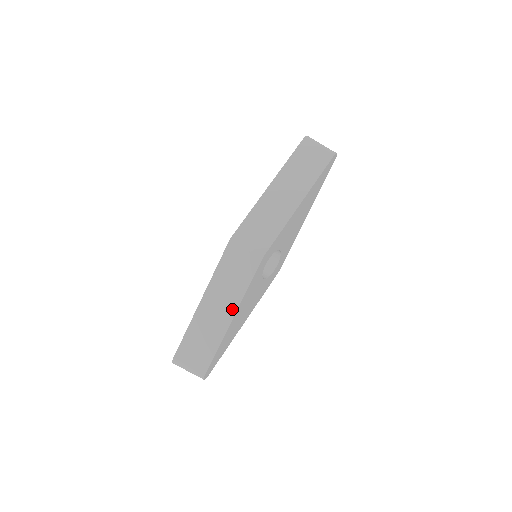
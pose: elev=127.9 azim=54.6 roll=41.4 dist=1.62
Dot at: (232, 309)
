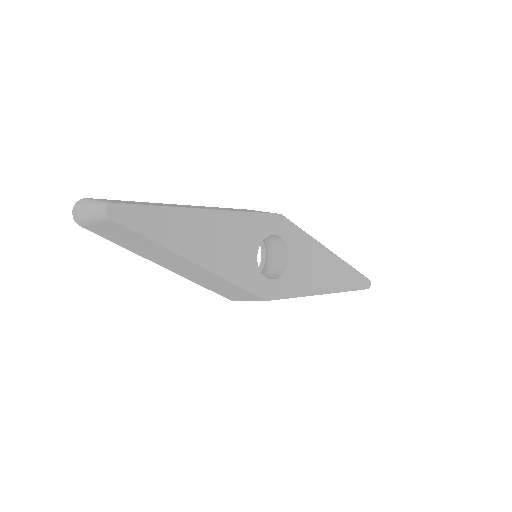
Dot at: occluded
